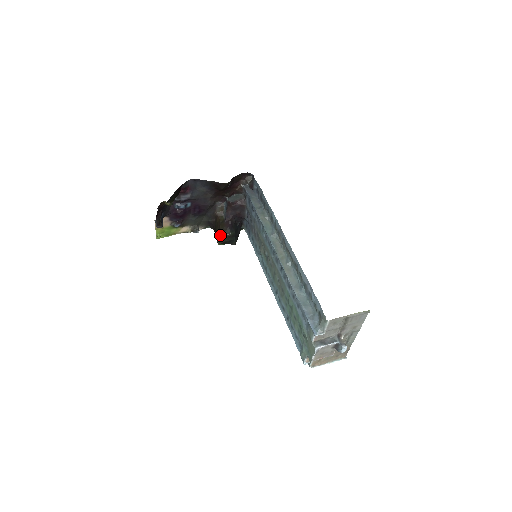
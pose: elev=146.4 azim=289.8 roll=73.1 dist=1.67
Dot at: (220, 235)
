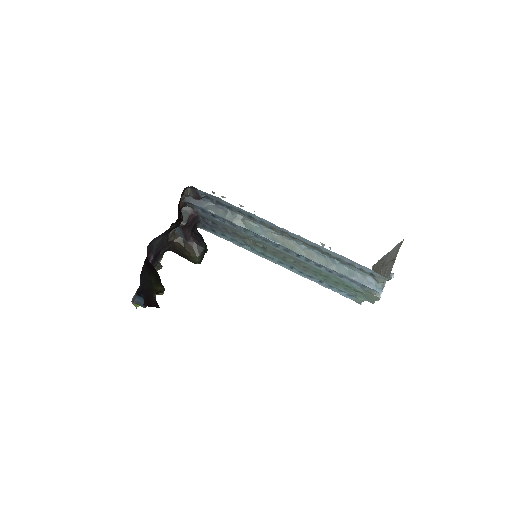
Dot at: (196, 258)
